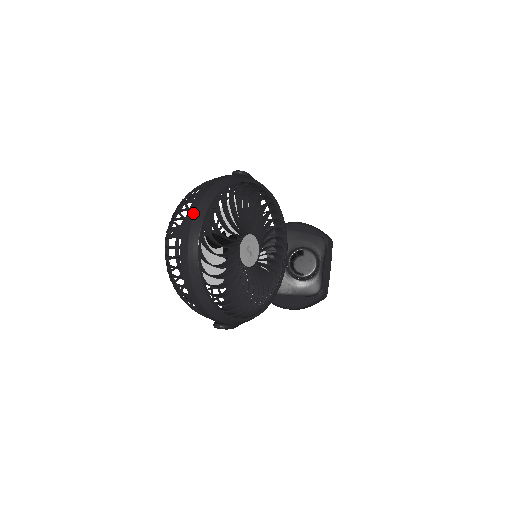
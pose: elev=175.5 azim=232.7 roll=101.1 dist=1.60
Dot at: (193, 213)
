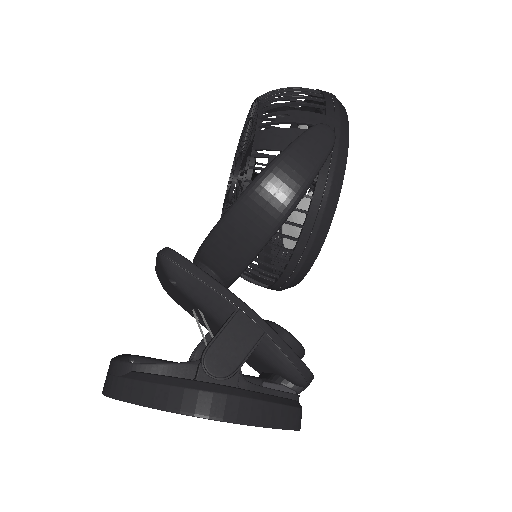
Dot at: occluded
